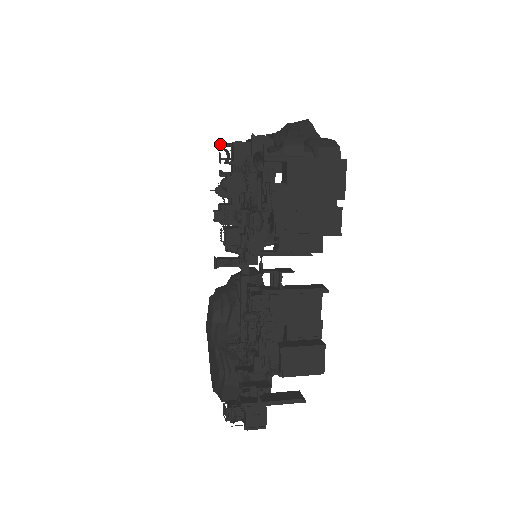
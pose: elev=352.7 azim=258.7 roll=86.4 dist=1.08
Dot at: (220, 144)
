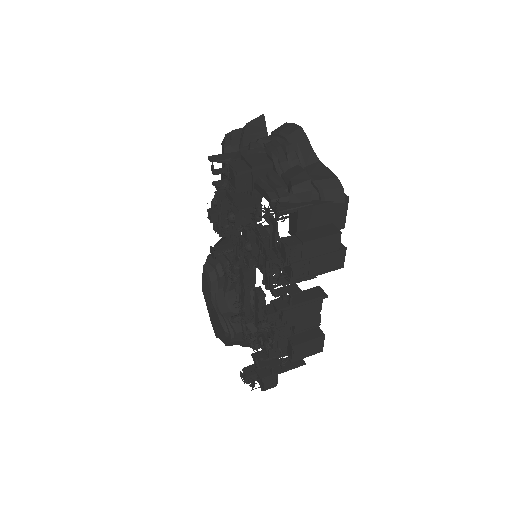
Dot at: (214, 159)
